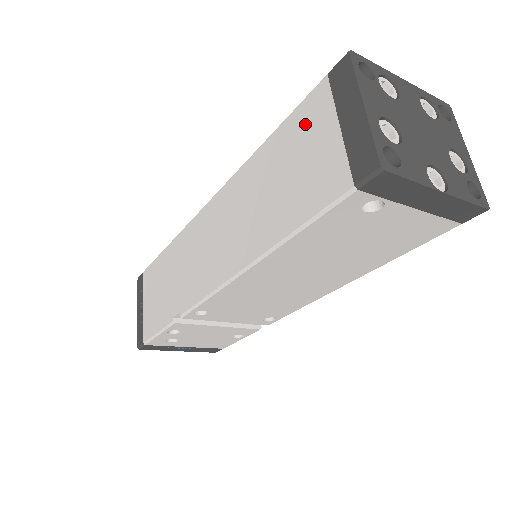
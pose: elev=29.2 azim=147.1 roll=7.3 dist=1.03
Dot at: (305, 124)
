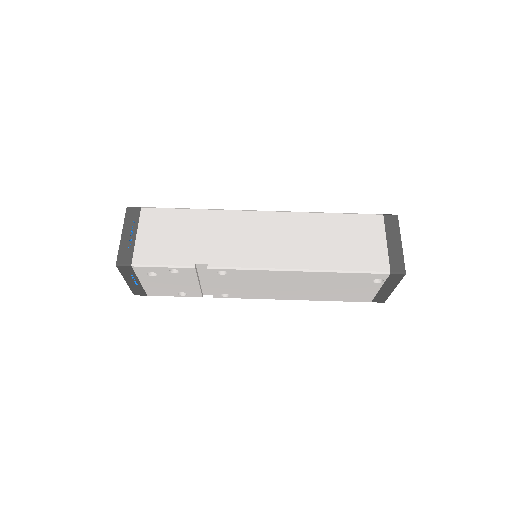
Dot at: (365, 226)
